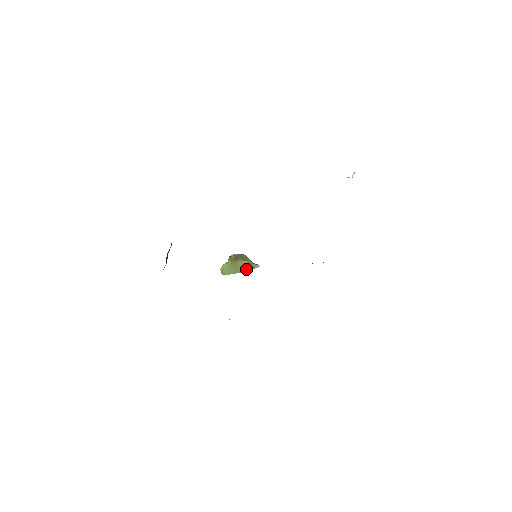
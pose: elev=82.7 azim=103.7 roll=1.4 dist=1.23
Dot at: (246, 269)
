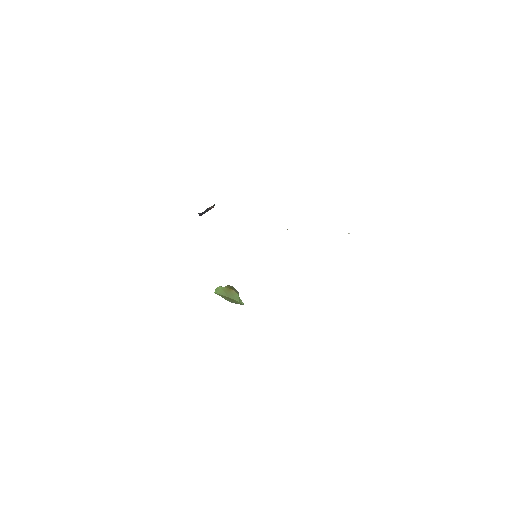
Dot at: (234, 298)
